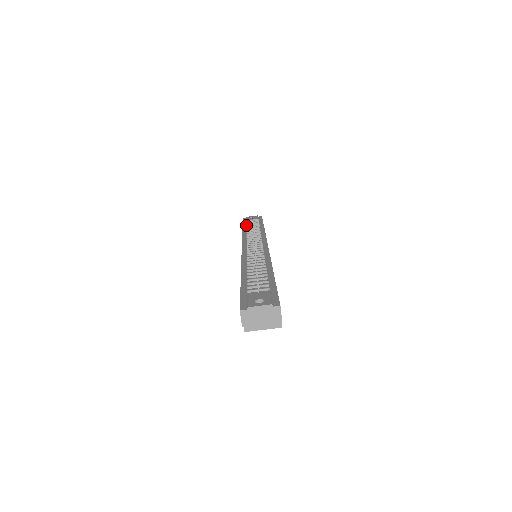
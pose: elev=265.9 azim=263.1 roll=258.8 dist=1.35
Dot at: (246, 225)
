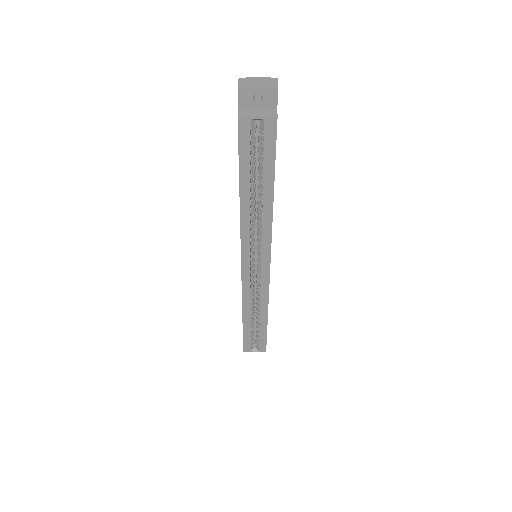
Dot at: occluded
